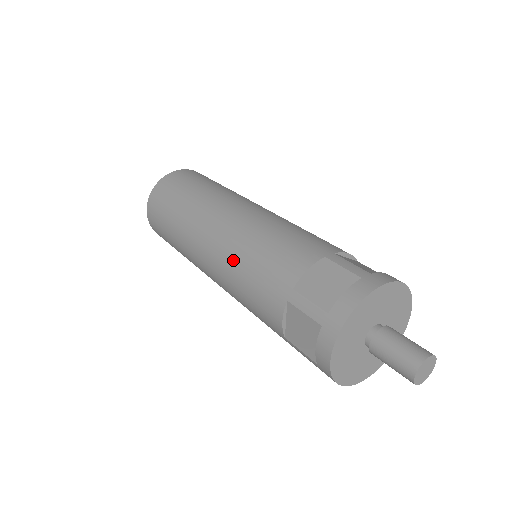
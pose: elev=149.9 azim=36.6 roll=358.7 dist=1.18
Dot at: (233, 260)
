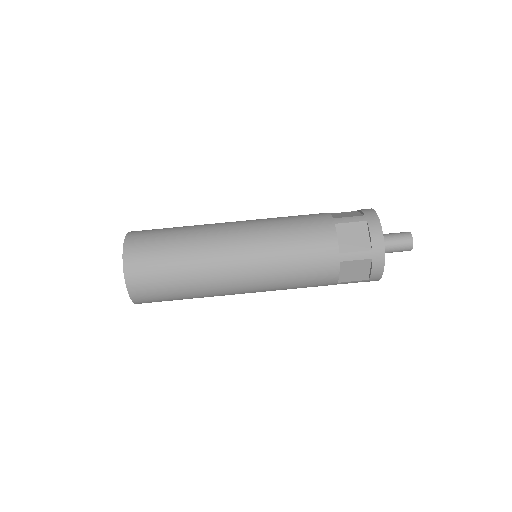
Dot at: occluded
